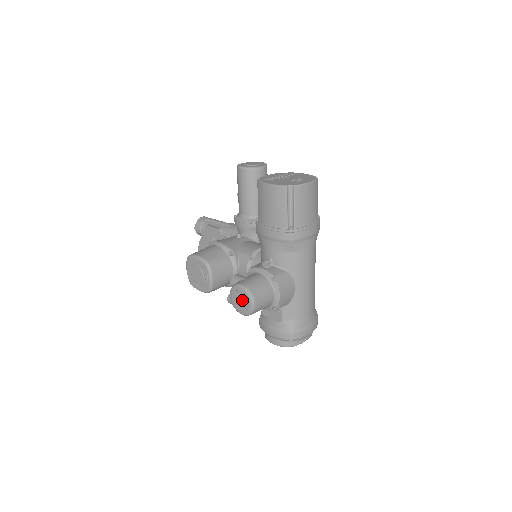
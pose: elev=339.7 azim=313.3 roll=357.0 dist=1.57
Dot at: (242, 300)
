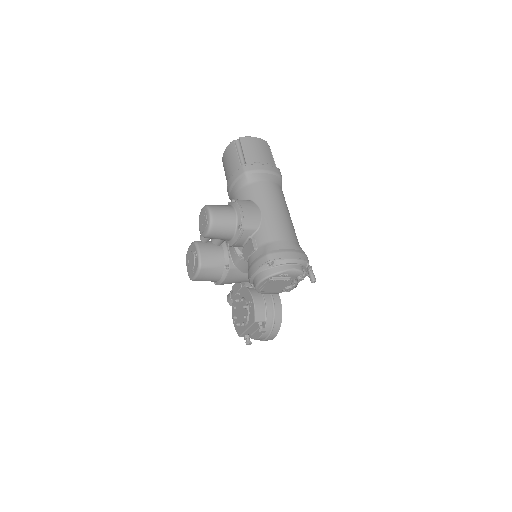
Dot at: (203, 217)
